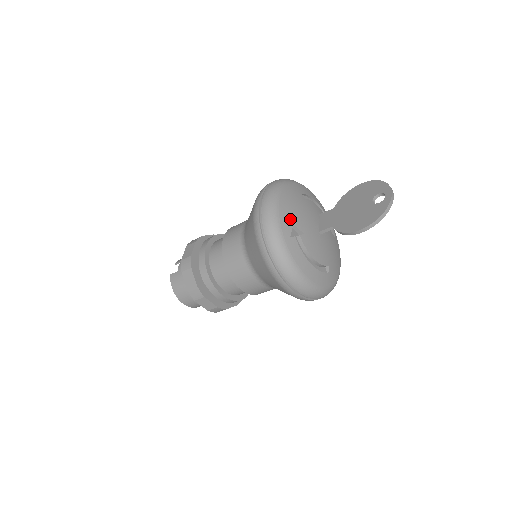
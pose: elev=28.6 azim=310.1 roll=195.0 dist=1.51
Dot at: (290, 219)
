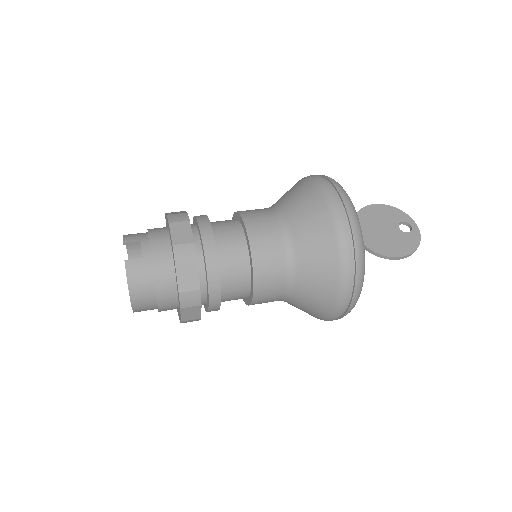
Dot at: occluded
